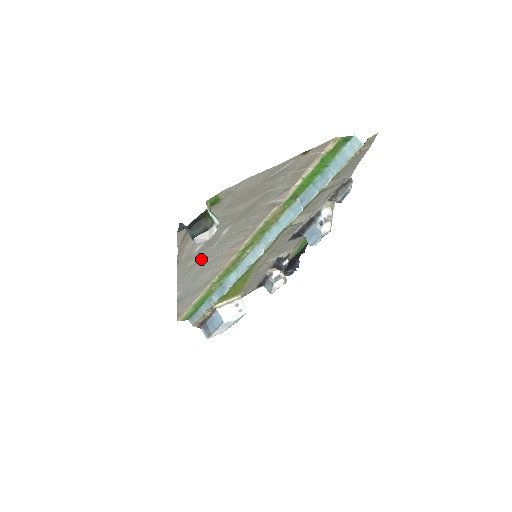
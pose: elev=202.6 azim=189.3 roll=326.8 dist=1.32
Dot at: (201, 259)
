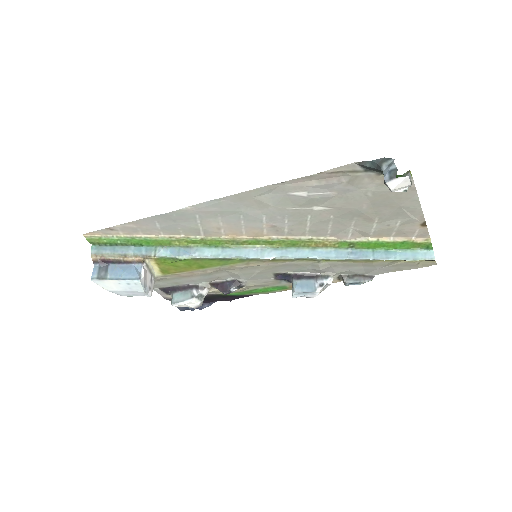
Dot at: (267, 205)
